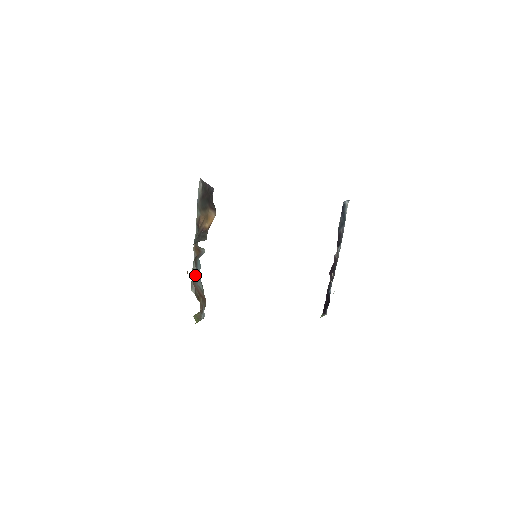
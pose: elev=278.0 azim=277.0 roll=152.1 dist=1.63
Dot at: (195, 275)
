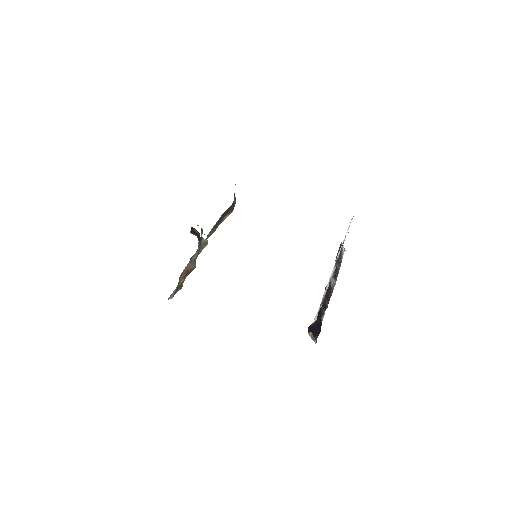
Dot at: occluded
